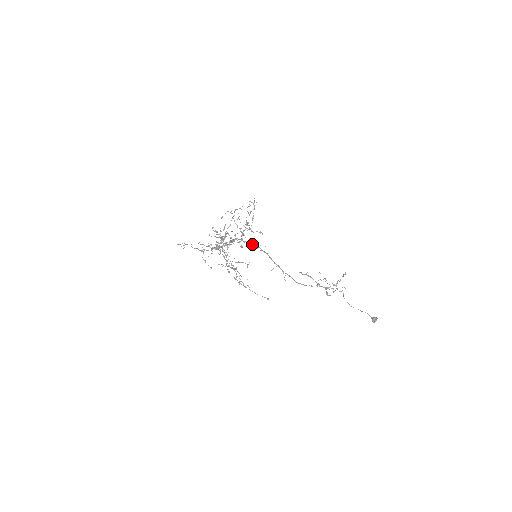
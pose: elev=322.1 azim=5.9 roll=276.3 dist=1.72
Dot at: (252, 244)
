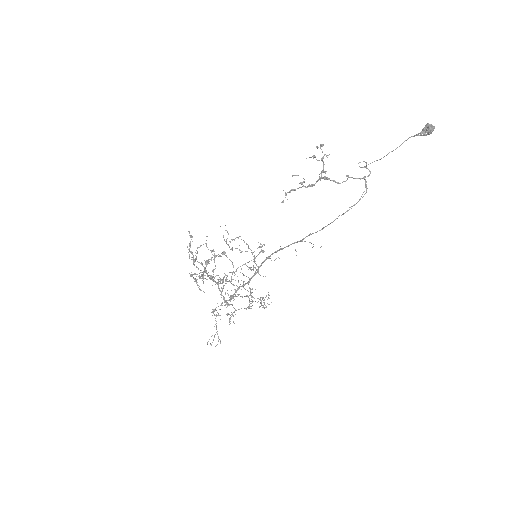
Dot at: (262, 263)
